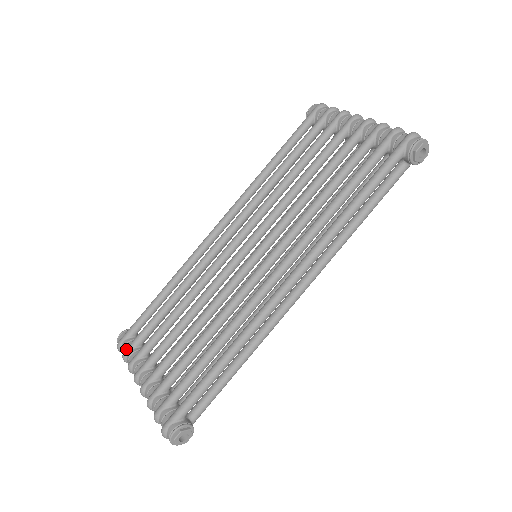
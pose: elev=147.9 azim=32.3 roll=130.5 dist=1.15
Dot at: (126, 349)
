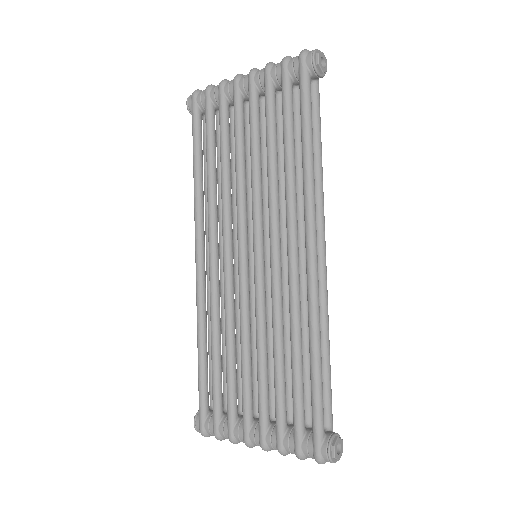
Dot at: (214, 429)
